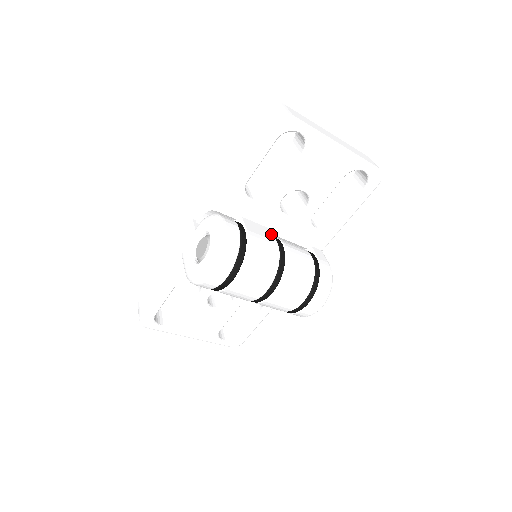
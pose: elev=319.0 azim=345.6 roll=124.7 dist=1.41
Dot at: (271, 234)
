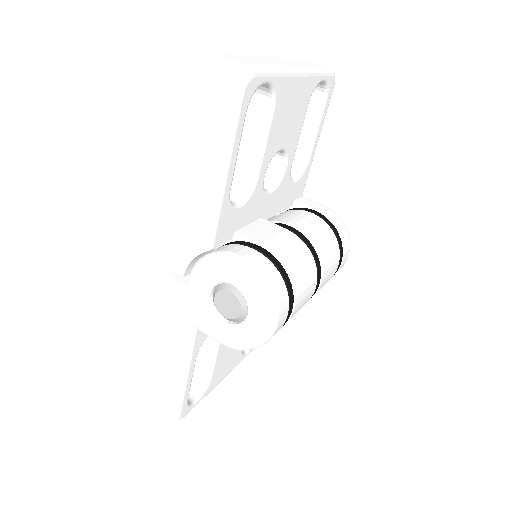
Dot at: (271, 224)
